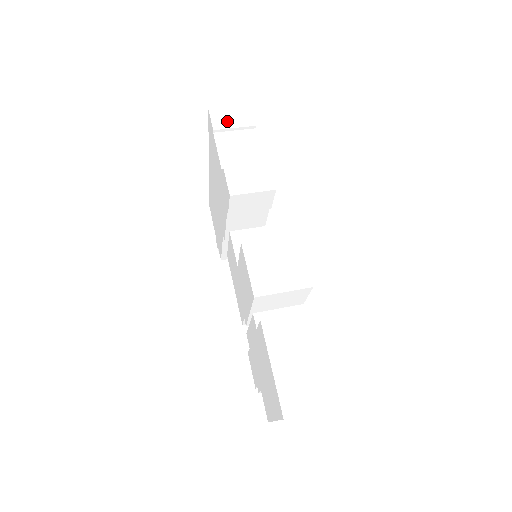
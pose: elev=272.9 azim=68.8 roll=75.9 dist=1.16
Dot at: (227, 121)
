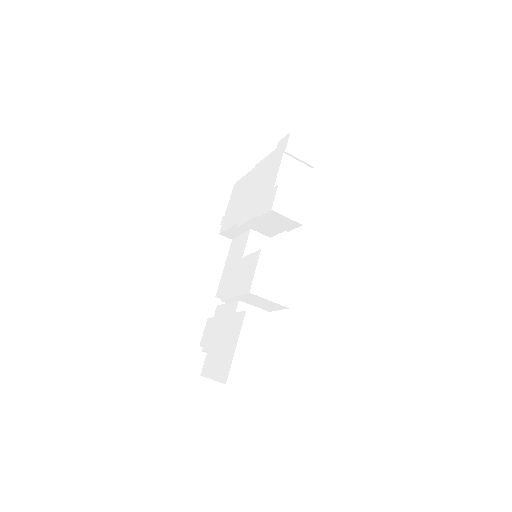
Dot at: (298, 151)
